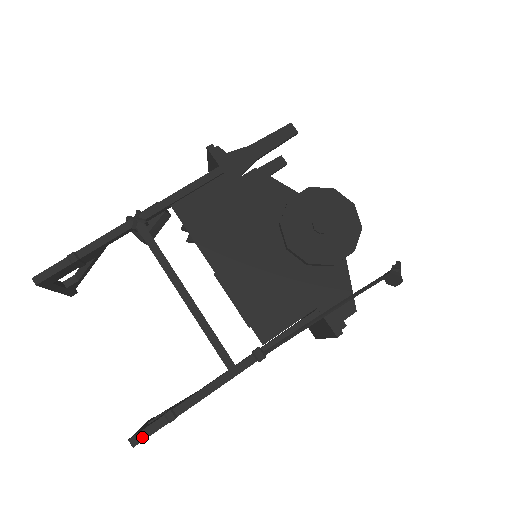
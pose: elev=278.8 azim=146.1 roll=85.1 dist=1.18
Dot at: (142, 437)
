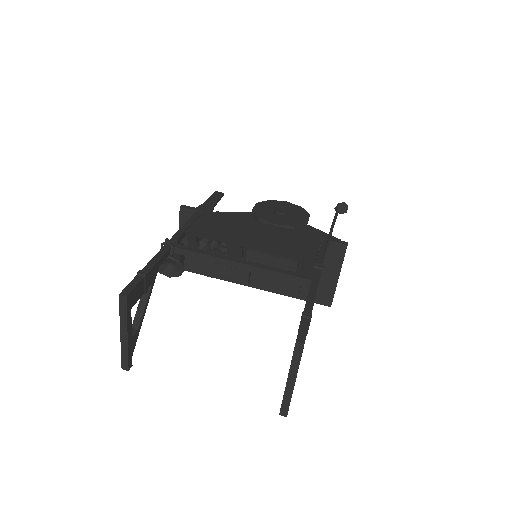
Dot at: (303, 335)
